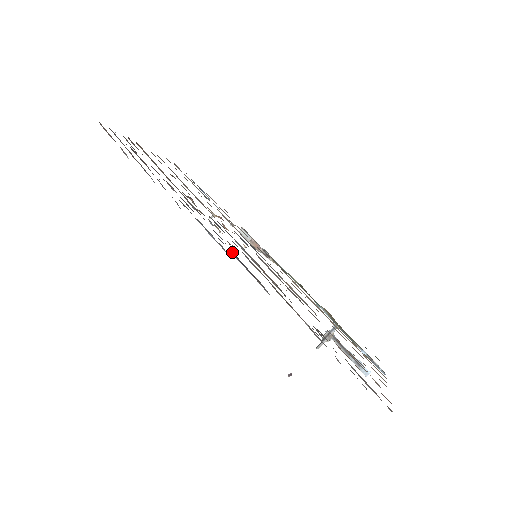
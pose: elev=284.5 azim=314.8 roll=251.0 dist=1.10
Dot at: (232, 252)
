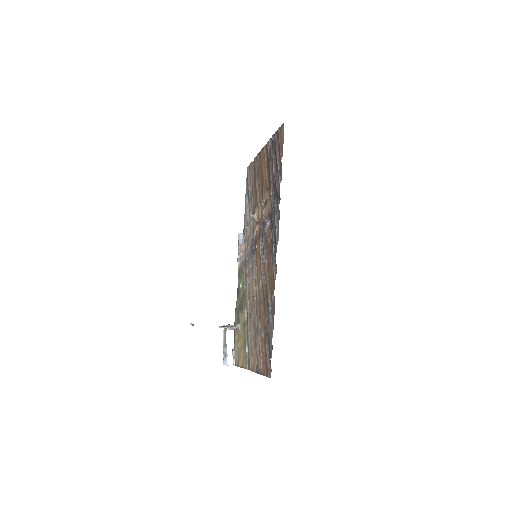
Dot at: (275, 246)
